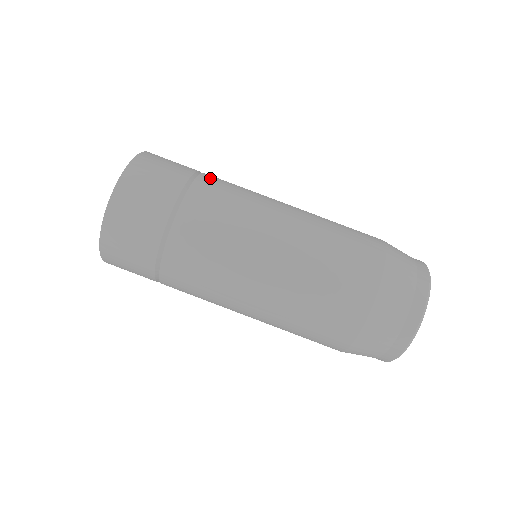
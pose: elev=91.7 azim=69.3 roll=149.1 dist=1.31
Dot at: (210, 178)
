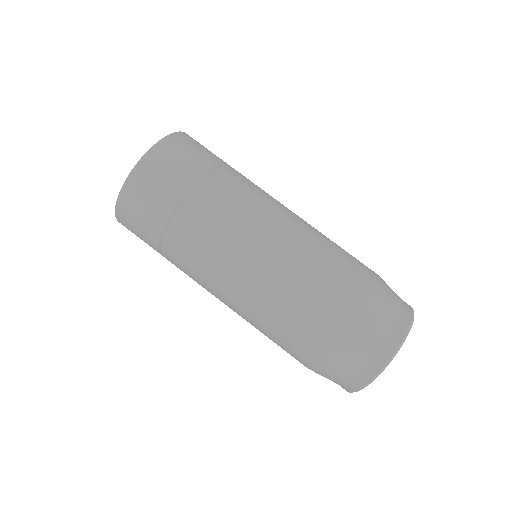
Dot at: occluded
